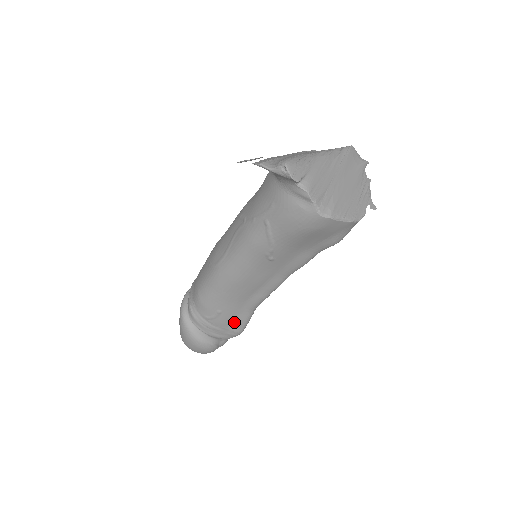
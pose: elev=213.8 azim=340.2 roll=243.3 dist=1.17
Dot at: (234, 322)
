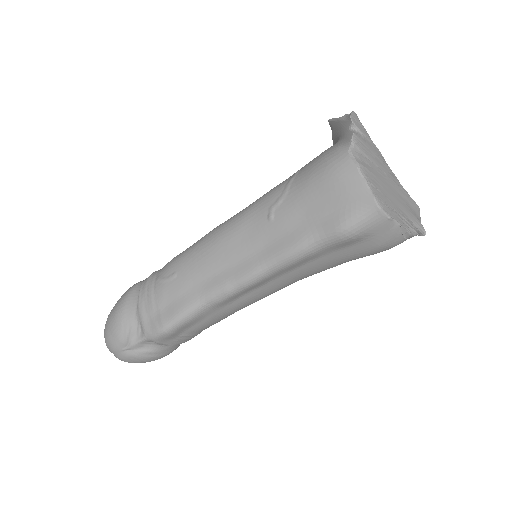
Dot at: (173, 304)
